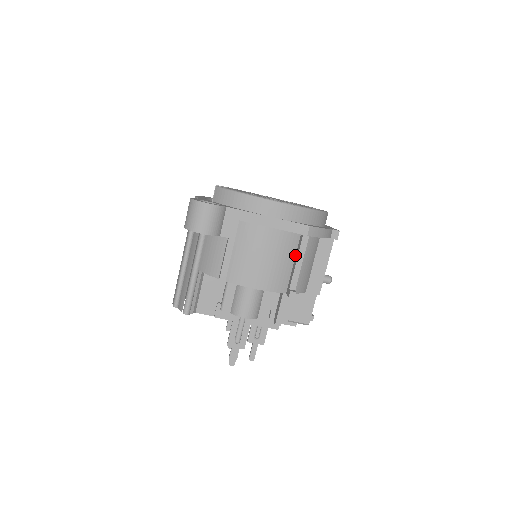
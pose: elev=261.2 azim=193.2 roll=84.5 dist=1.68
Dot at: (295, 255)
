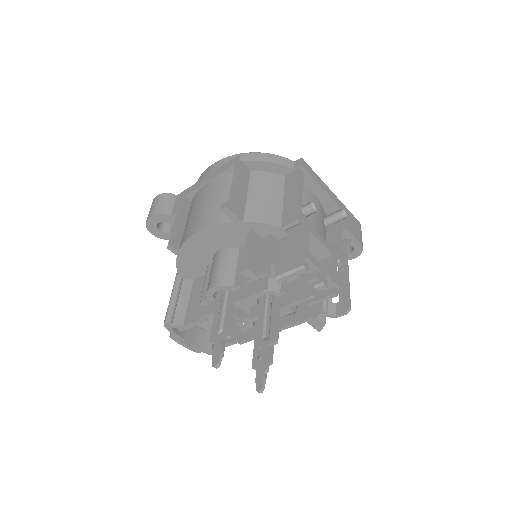
Dot at: occluded
